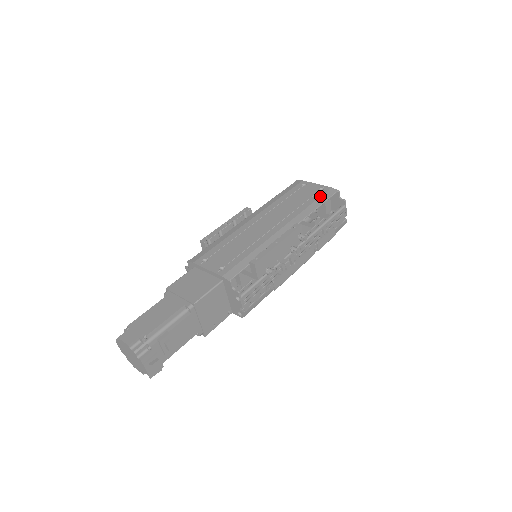
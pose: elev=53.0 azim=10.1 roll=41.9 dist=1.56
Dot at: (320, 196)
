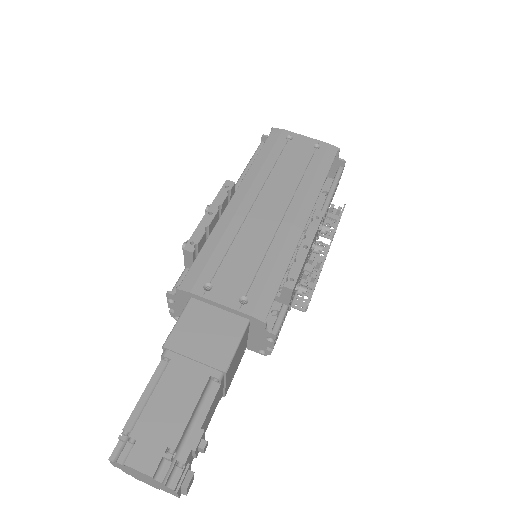
Dot at: (321, 159)
